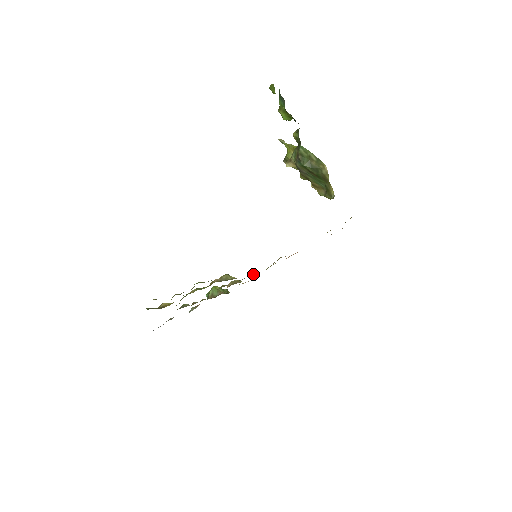
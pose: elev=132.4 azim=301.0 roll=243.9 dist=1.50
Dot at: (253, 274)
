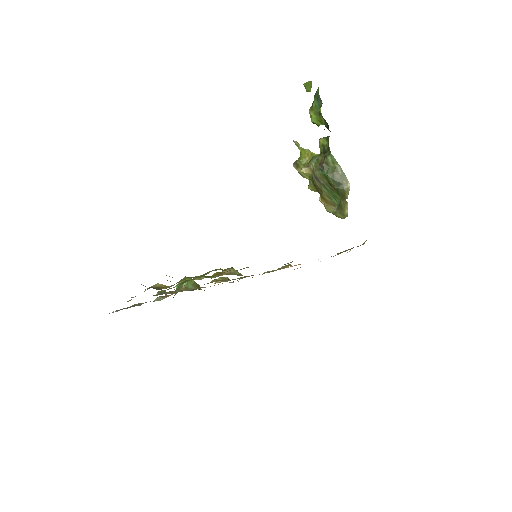
Dot at: (251, 275)
